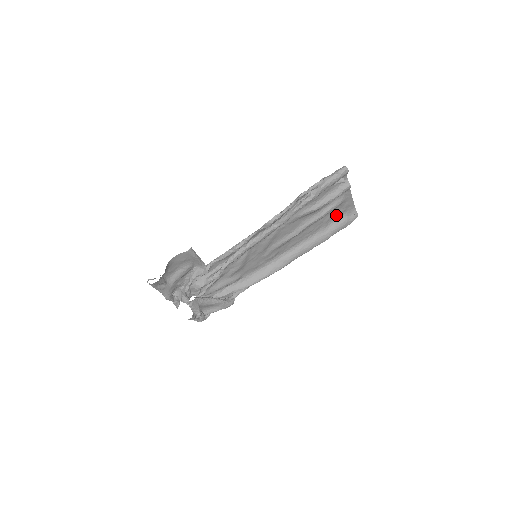
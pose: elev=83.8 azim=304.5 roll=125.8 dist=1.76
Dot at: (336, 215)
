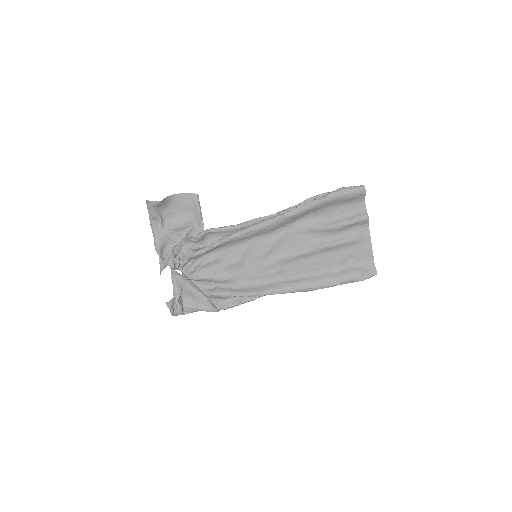
Dot at: (351, 259)
